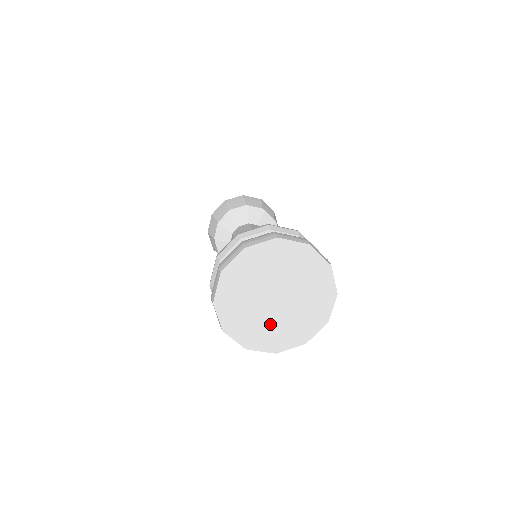
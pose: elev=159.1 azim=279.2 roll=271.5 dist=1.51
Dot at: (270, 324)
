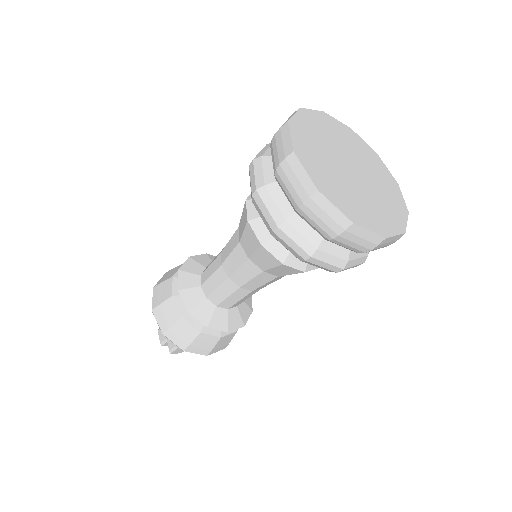
Dot at: (361, 197)
